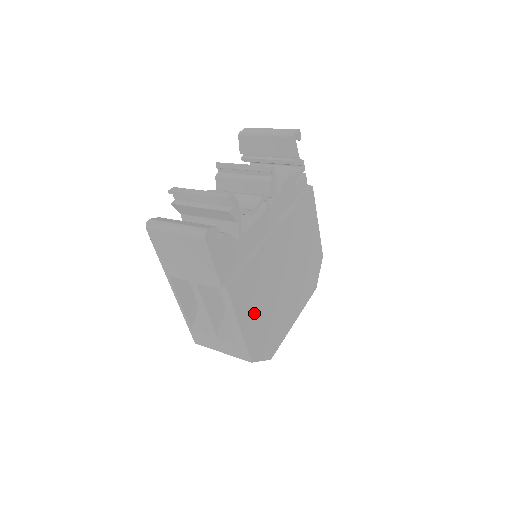
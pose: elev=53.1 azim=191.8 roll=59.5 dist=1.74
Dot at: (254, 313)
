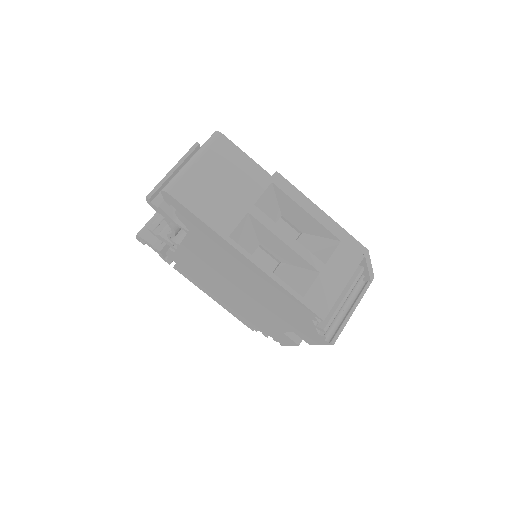
Dot at: occluded
